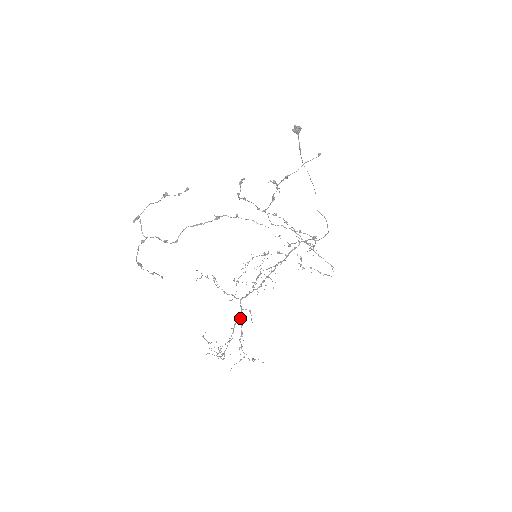
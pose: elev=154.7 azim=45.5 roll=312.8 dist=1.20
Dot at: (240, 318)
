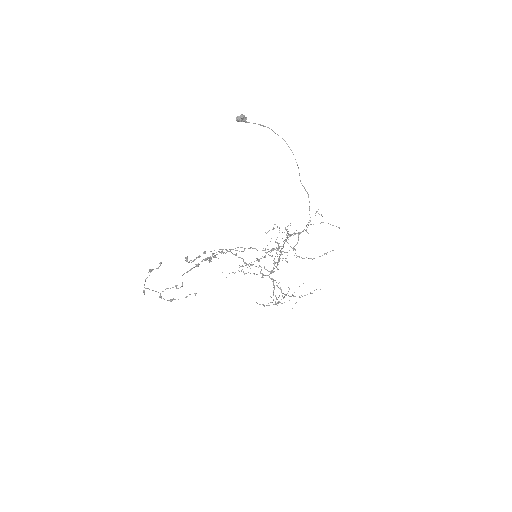
Dot at: (276, 285)
